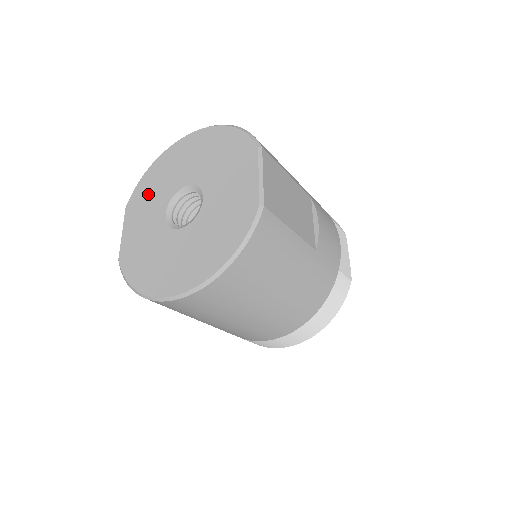
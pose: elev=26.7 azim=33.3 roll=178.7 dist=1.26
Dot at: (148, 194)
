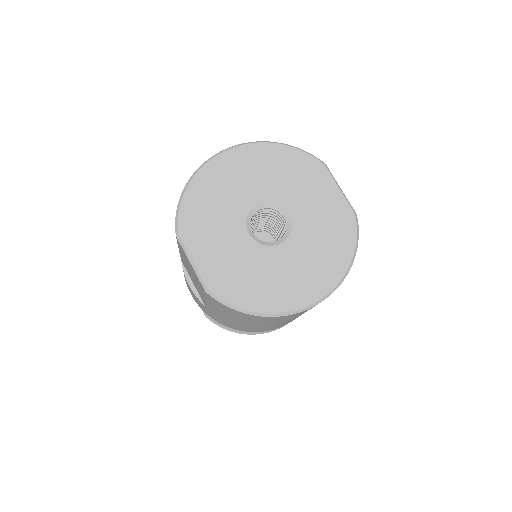
Dot at: (207, 215)
